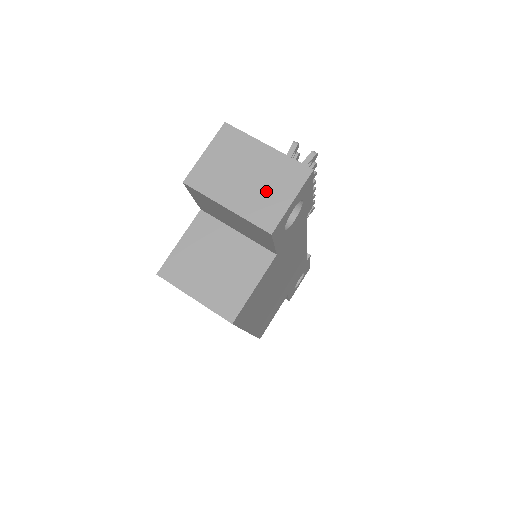
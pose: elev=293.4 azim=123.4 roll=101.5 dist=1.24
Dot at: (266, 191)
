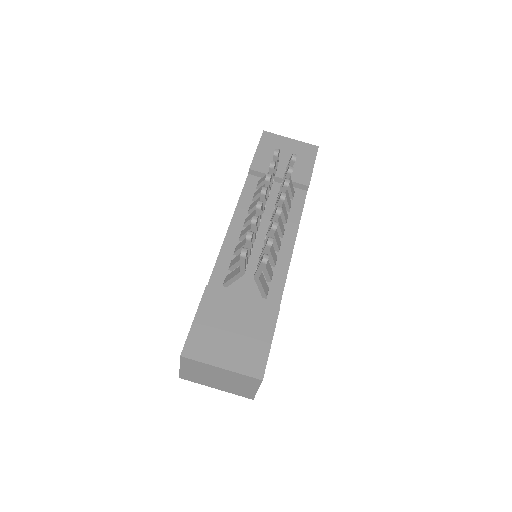
Dot at: (236, 386)
